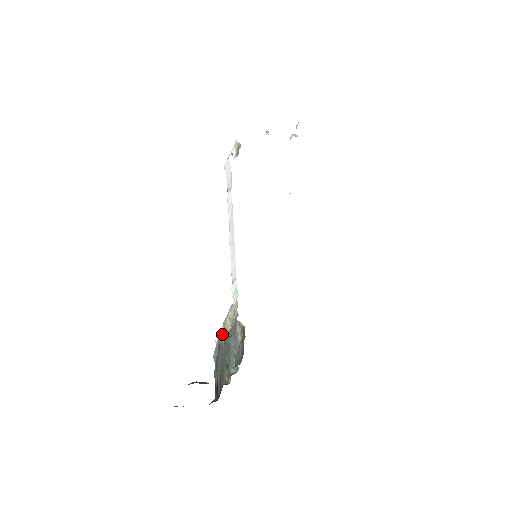
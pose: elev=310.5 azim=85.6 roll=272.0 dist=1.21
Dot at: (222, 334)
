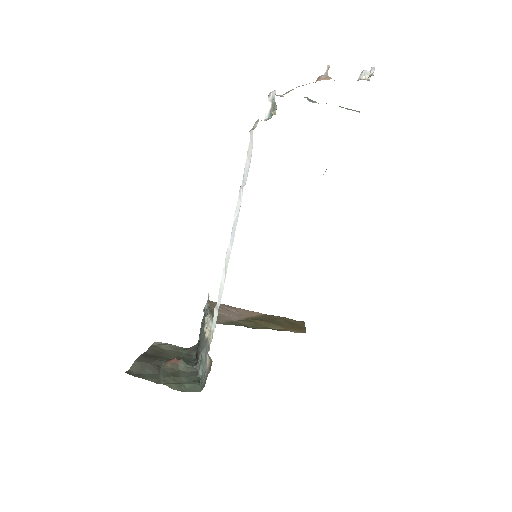
Dot at: (205, 322)
